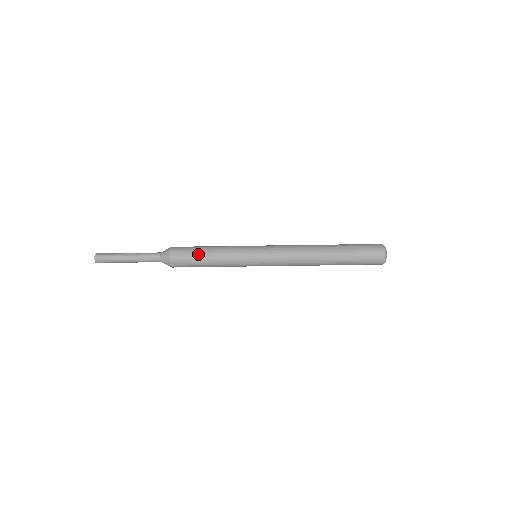
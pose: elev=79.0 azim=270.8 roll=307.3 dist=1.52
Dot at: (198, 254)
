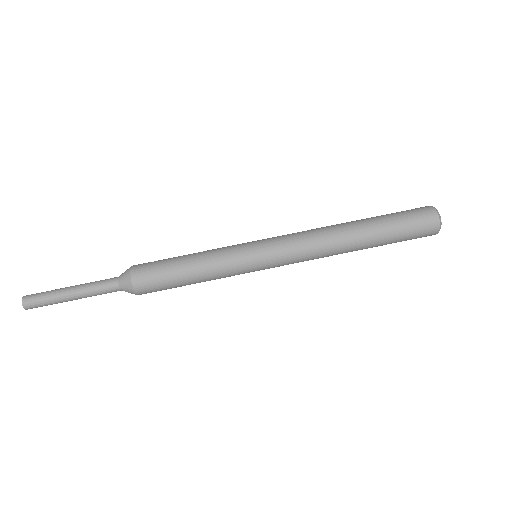
Dot at: (173, 274)
